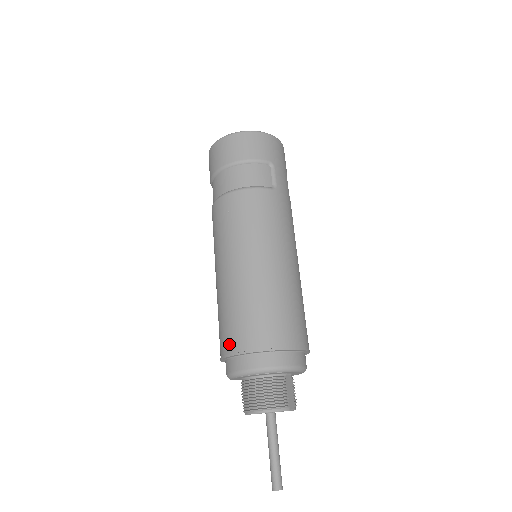
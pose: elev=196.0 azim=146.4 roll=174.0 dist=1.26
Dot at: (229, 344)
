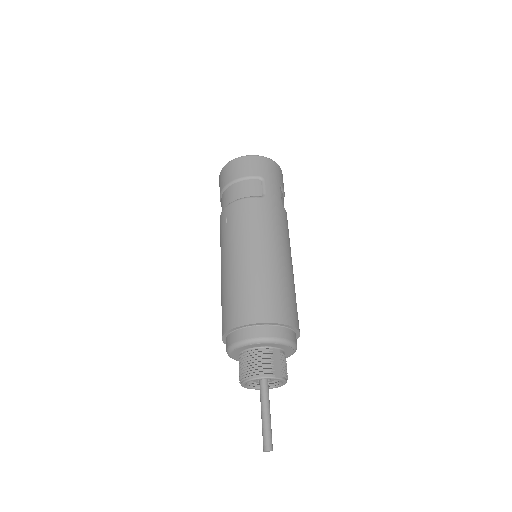
Dot at: (224, 324)
